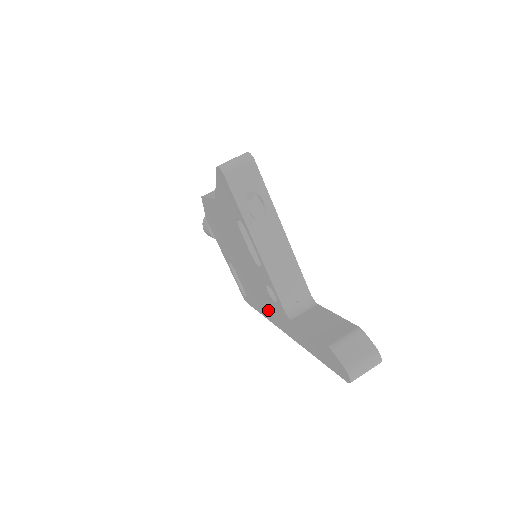
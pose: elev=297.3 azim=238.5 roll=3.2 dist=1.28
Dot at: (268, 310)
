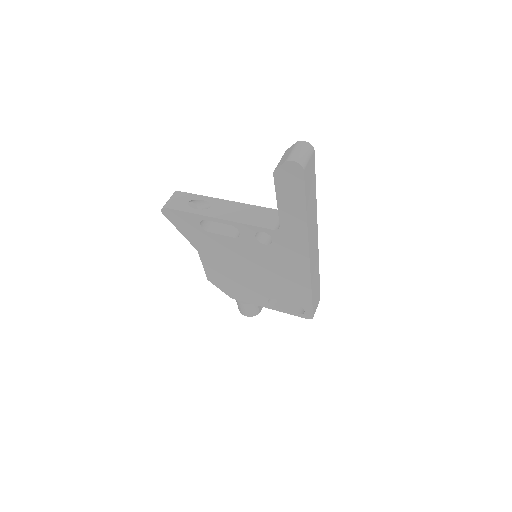
Dot at: (294, 269)
